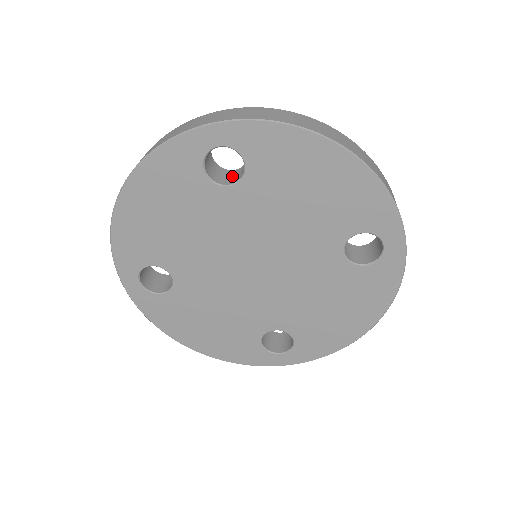
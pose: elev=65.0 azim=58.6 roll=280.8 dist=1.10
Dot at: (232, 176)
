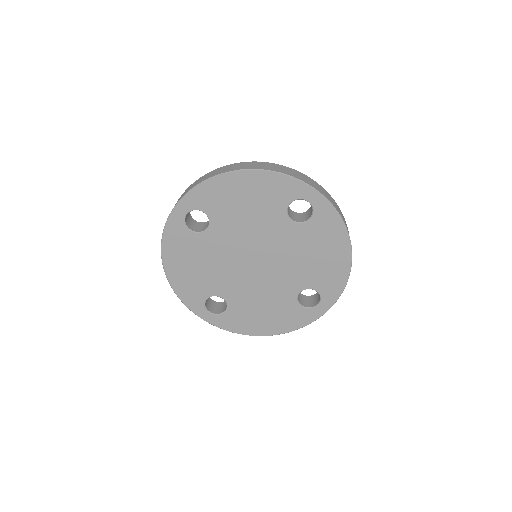
Dot at: (208, 223)
